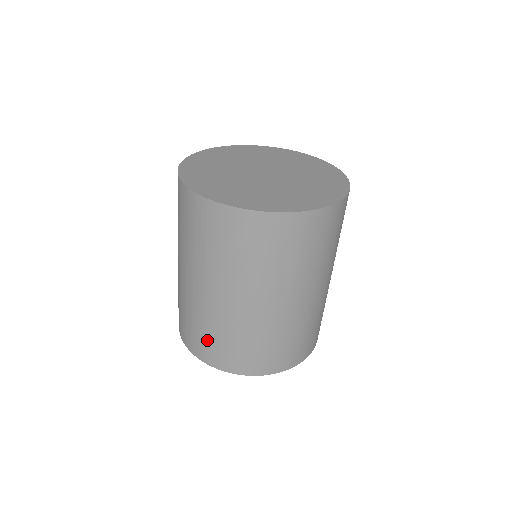
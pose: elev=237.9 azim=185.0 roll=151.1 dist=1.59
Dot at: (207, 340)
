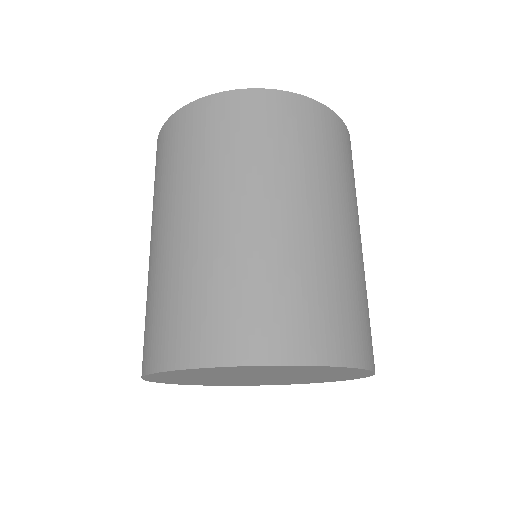
Dot at: (168, 316)
